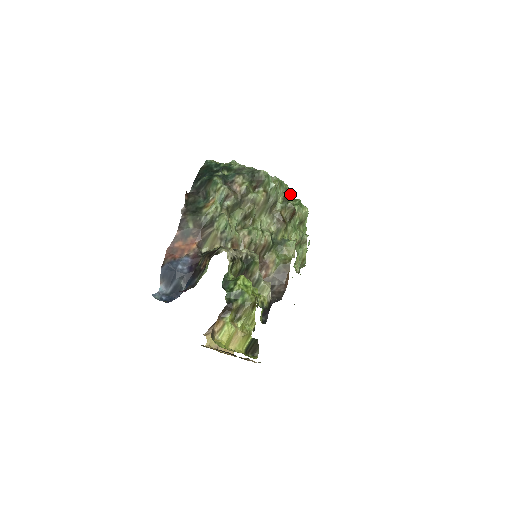
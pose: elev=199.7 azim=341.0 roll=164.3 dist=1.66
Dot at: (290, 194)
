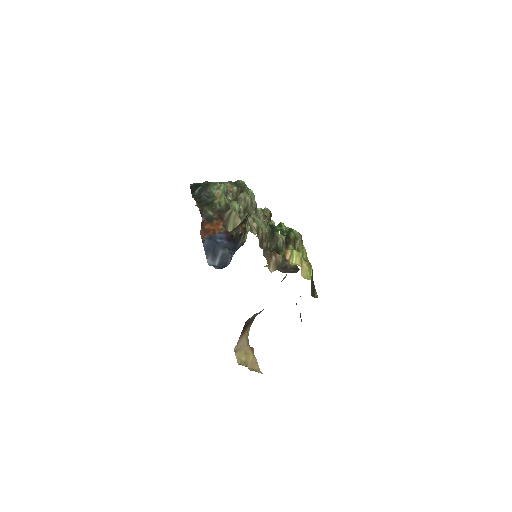
Dot at: occluded
